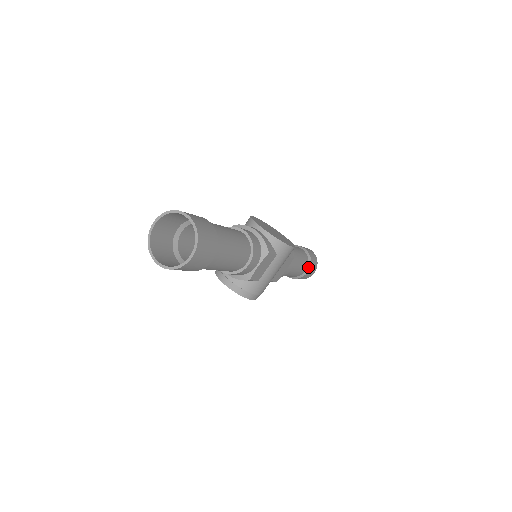
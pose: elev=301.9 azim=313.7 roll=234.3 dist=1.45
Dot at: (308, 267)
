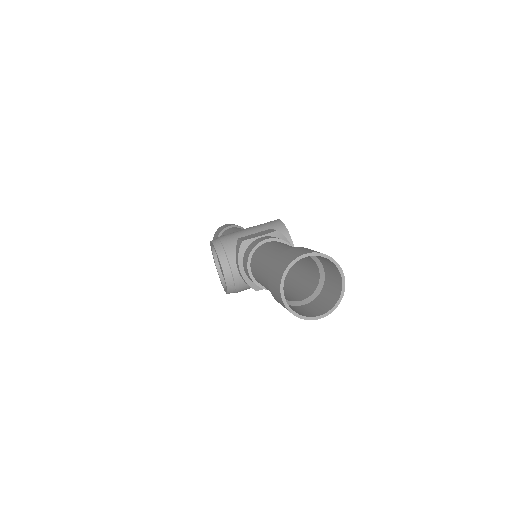
Dot at: occluded
